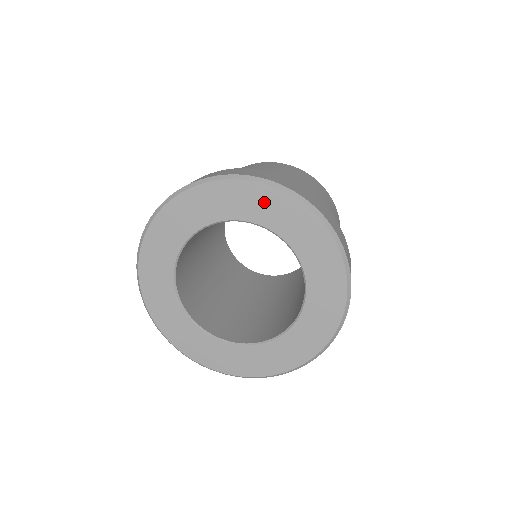
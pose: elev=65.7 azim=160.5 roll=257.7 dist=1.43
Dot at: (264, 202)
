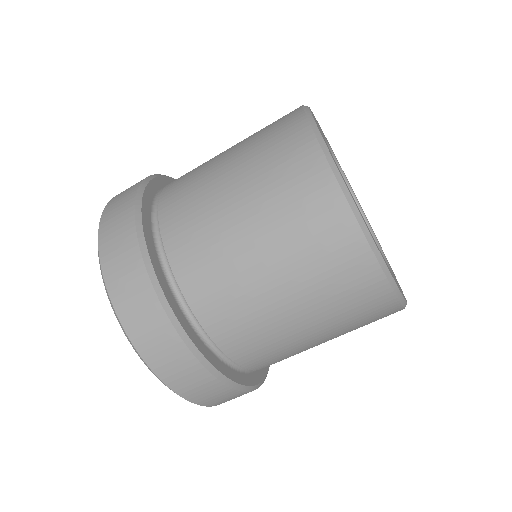
Dot at: occluded
